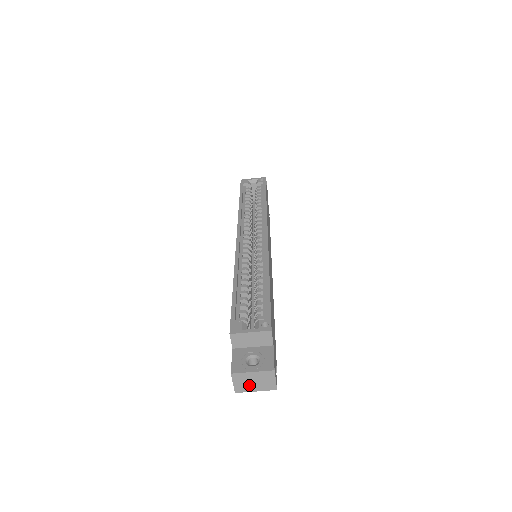
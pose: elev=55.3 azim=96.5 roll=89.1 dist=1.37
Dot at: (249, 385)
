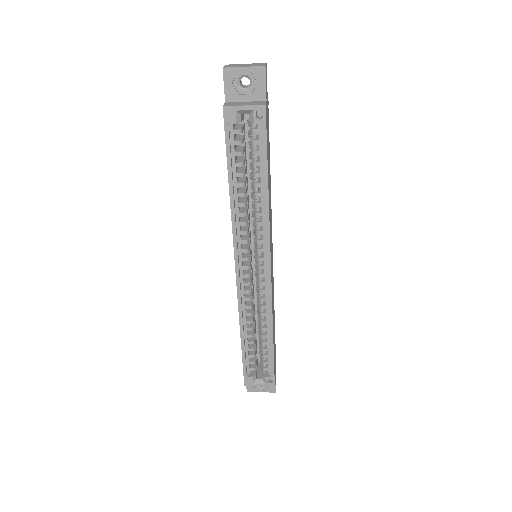
Dot at: occluded
